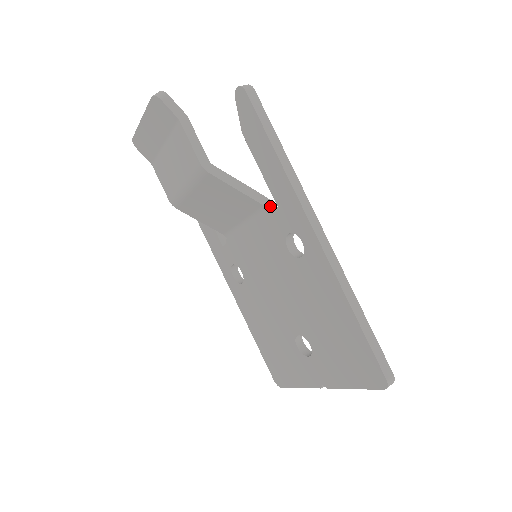
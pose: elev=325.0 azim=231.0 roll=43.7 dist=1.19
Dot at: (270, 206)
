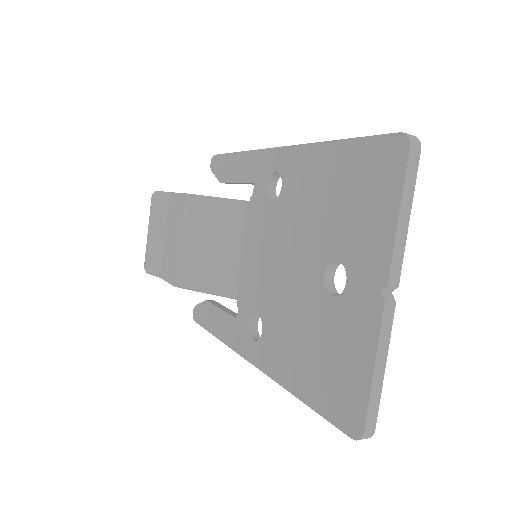
Dot at: occluded
